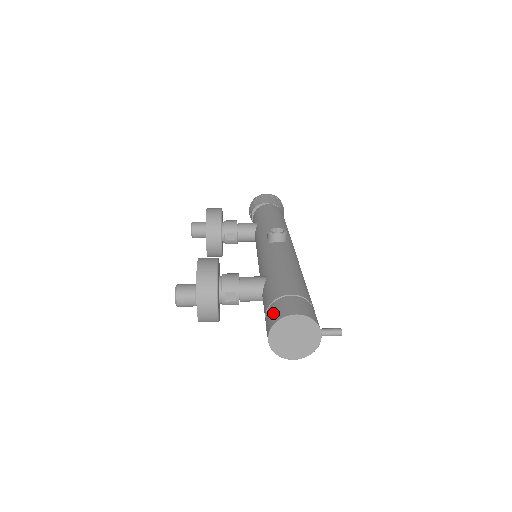
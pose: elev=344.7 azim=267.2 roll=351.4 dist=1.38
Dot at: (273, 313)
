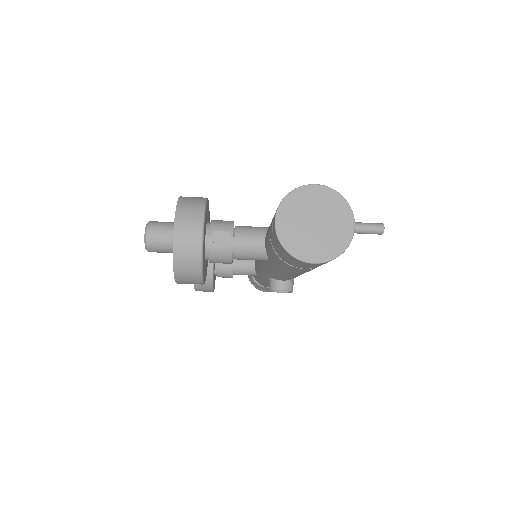
Dot at: occluded
